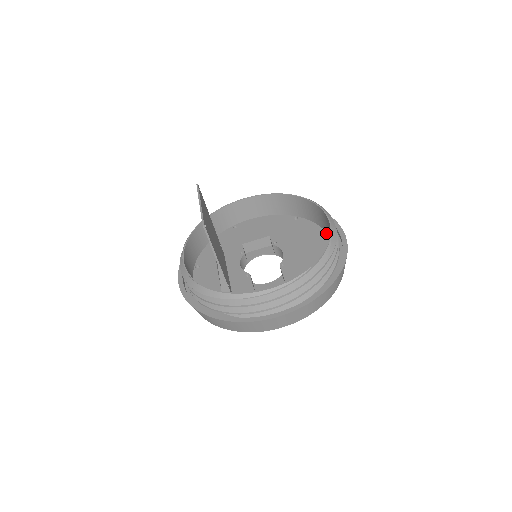
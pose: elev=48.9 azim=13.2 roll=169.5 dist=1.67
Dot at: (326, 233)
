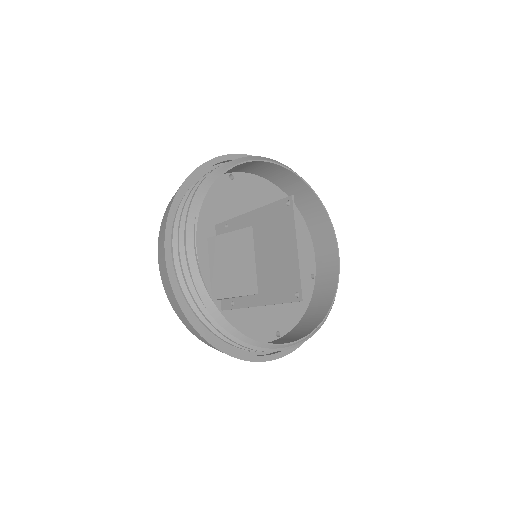
Dot at: (313, 248)
